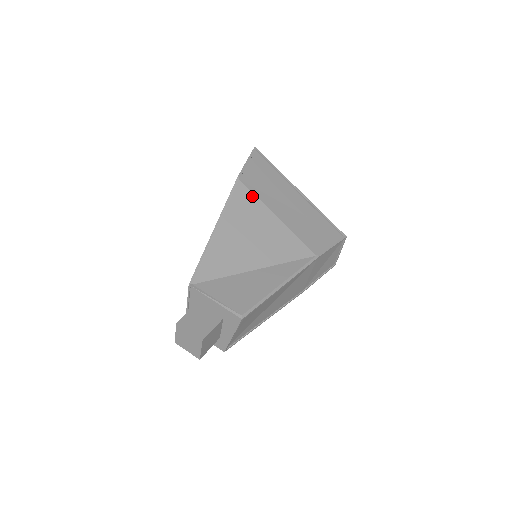
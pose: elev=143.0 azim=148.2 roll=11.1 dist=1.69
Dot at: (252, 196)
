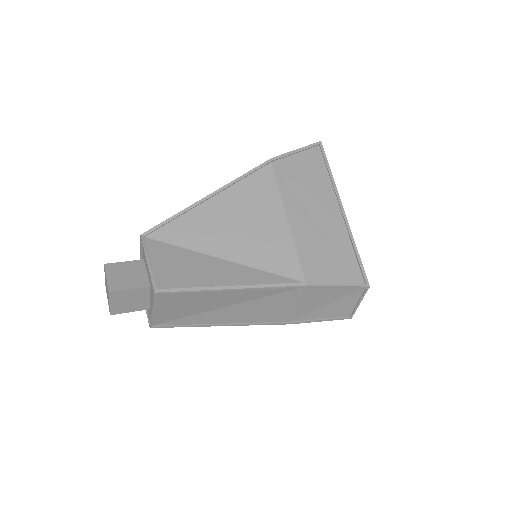
Dot at: (273, 185)
